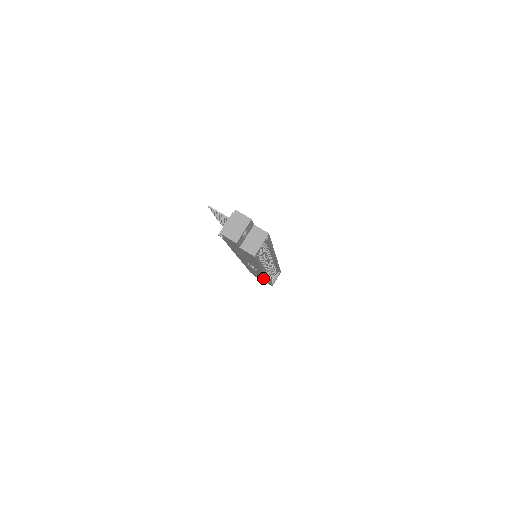
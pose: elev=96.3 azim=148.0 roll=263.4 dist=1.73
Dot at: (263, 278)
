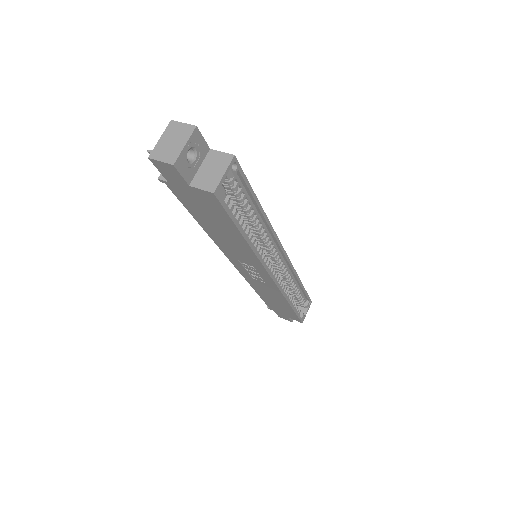
Dot at: (282, 304)
